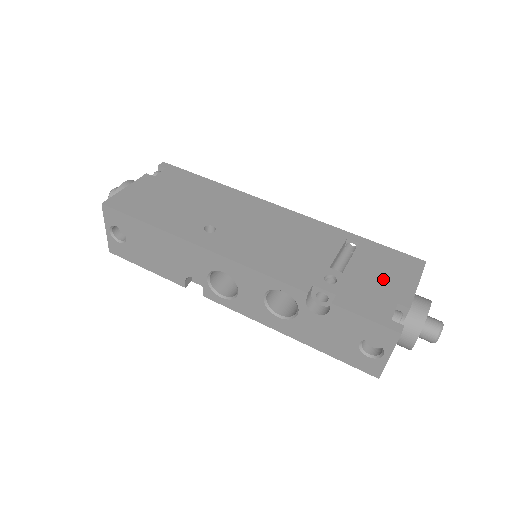
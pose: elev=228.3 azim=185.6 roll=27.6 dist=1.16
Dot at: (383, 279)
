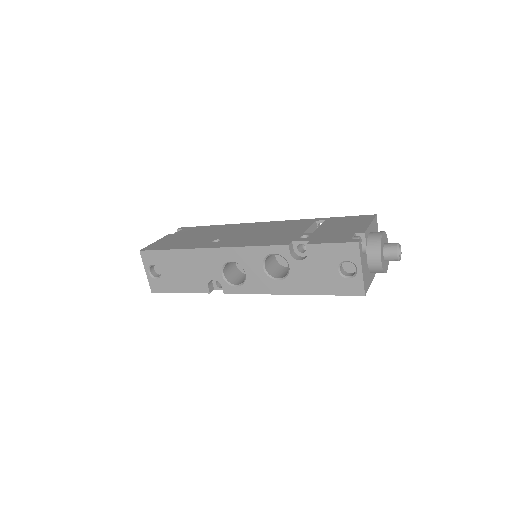
Dot at: (344, 227)
